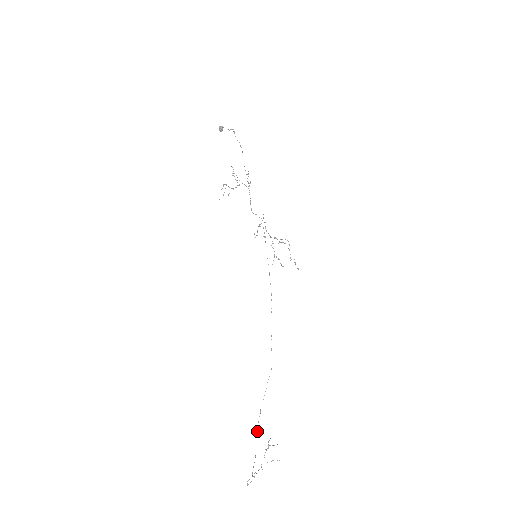
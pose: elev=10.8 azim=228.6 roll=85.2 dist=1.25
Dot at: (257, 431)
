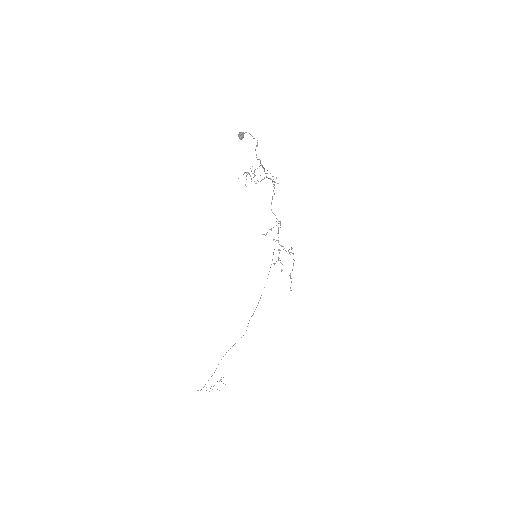
Dot at: occluded
